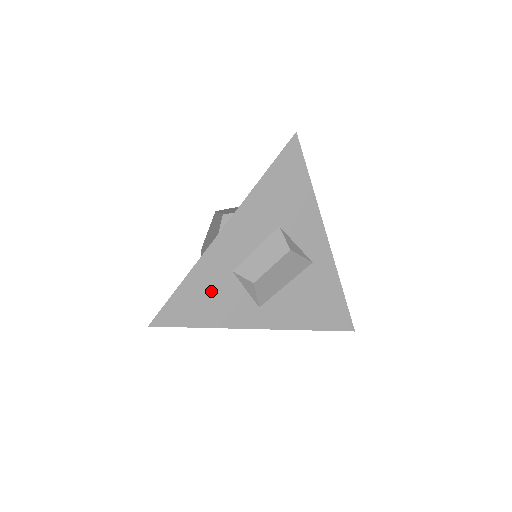
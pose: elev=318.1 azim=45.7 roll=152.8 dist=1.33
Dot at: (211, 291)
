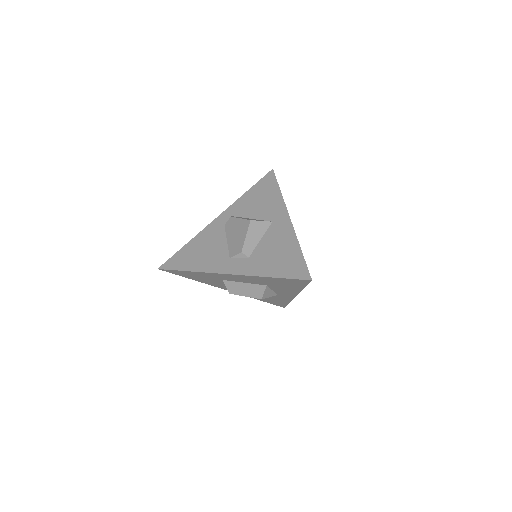
Dot at: (204, 277)
